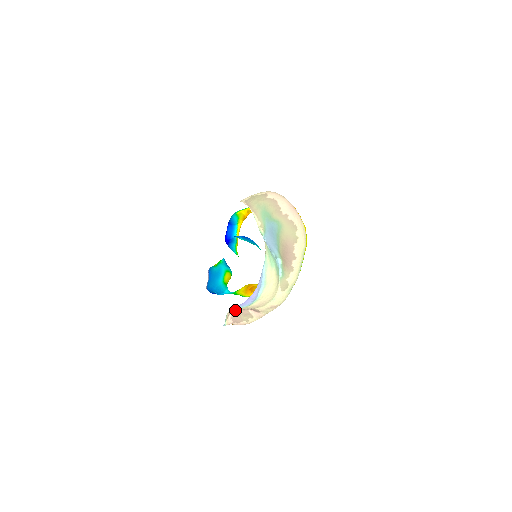
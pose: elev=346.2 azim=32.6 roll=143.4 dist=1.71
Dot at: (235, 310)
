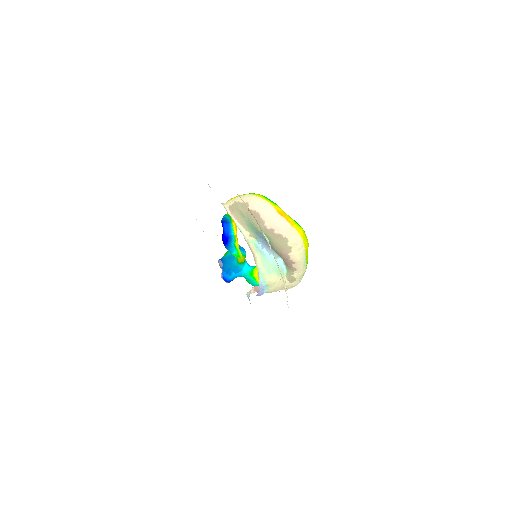
Dot at: occluded
